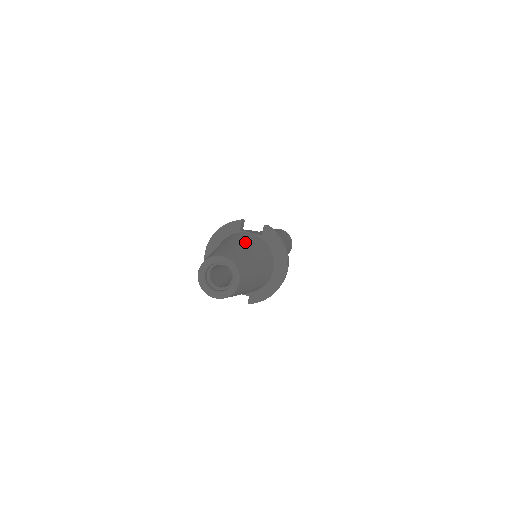
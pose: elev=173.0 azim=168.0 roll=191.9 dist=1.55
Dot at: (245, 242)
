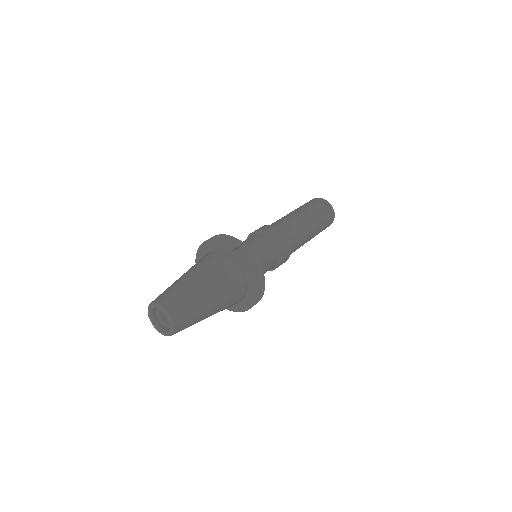
Dot at: (214, 284)
